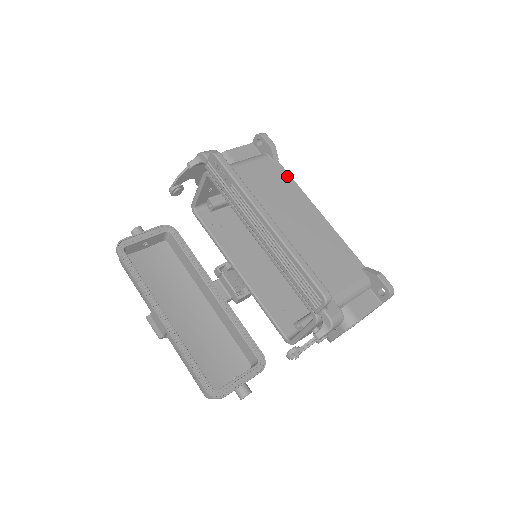
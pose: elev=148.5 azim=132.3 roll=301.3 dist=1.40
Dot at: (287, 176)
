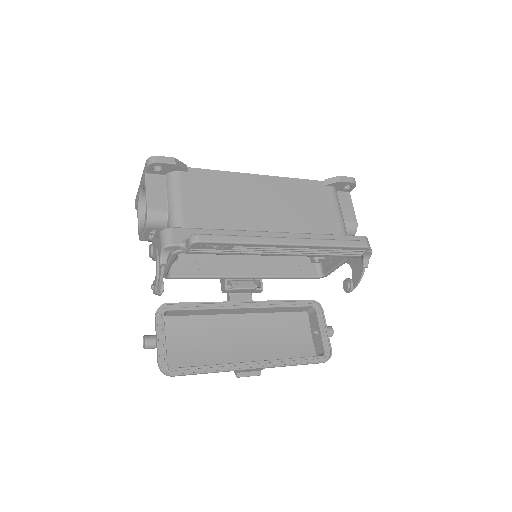
Dot at: (210, 173)
